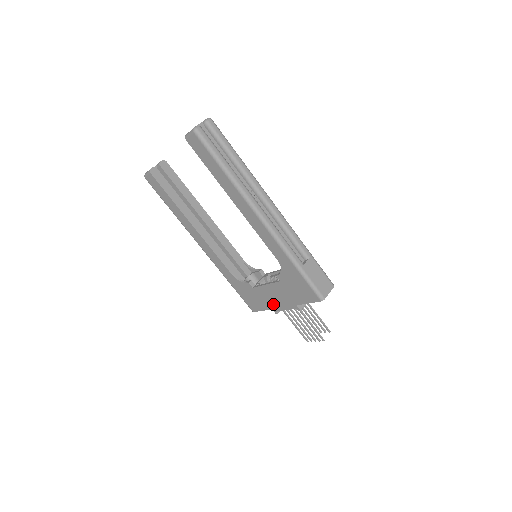
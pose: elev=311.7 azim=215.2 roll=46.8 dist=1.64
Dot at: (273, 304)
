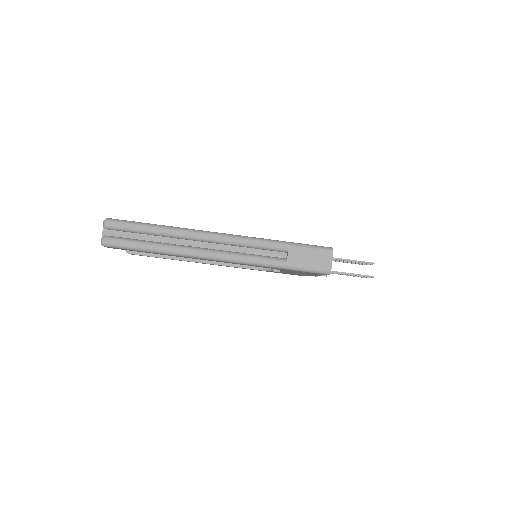
Dot at: occluded
